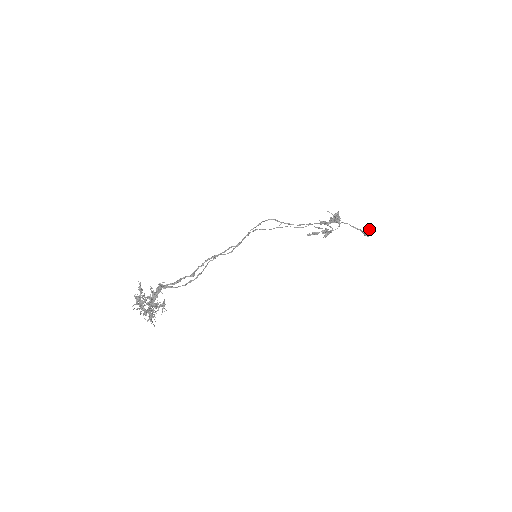
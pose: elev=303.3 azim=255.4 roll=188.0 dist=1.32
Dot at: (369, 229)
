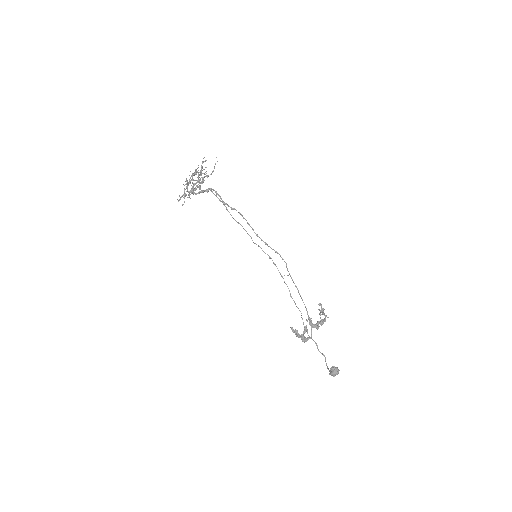
Dot at: (337, 367)
